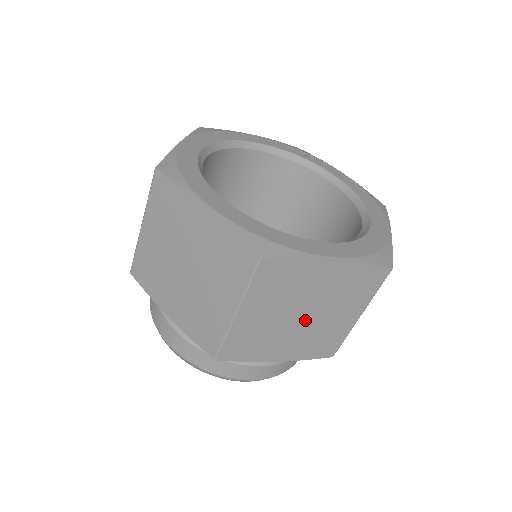
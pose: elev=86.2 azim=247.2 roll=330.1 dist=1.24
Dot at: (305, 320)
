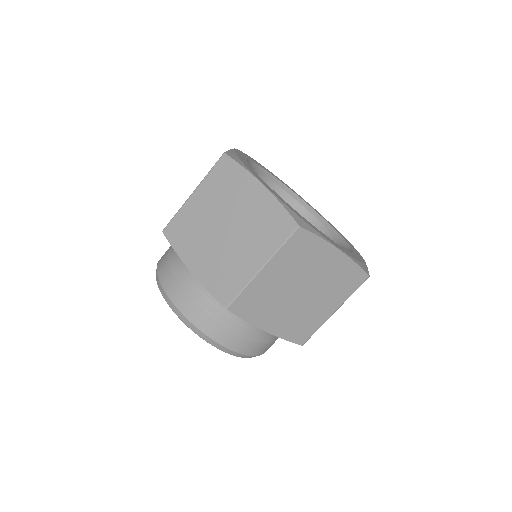
Dot at: (300, 298)
